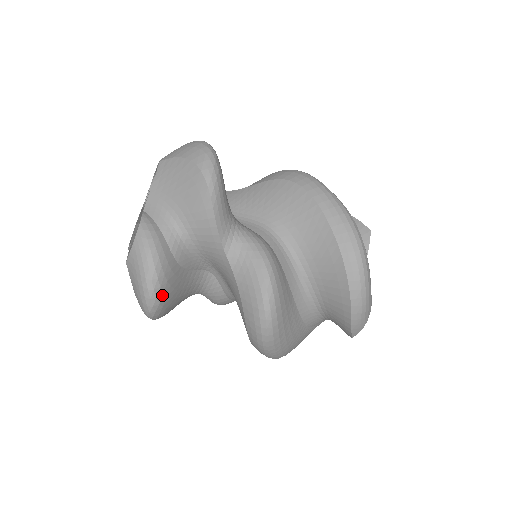
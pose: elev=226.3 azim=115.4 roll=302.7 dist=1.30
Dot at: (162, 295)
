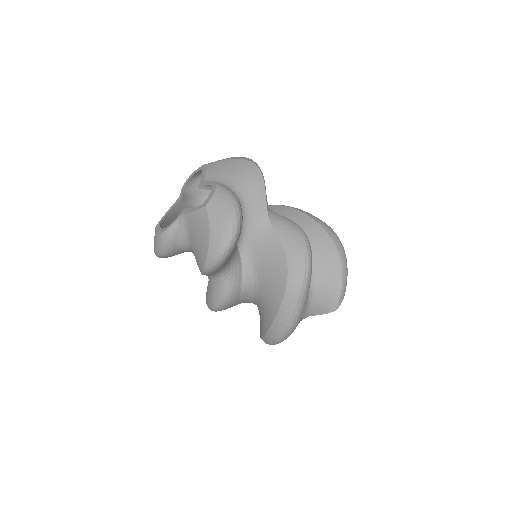
Dot at: (241, 226)
